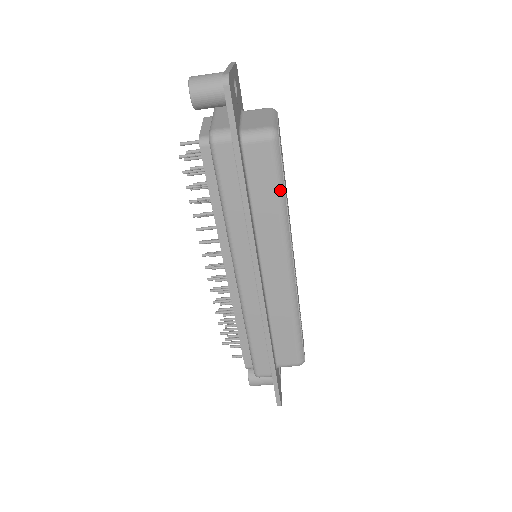
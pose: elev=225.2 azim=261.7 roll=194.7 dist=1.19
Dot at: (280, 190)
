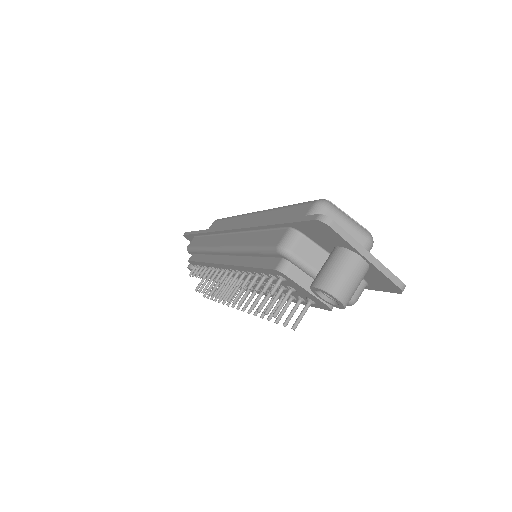
Dot at: (227, 218)
